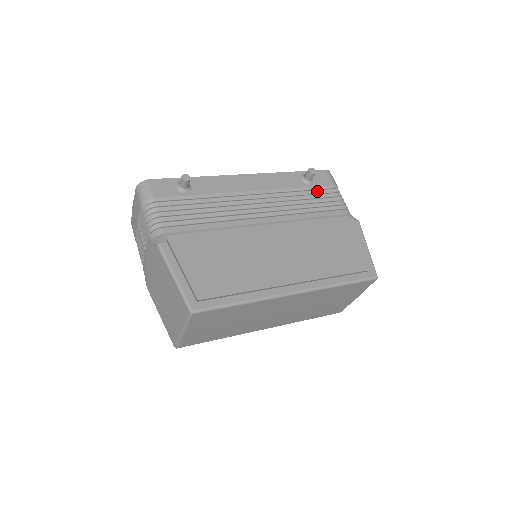
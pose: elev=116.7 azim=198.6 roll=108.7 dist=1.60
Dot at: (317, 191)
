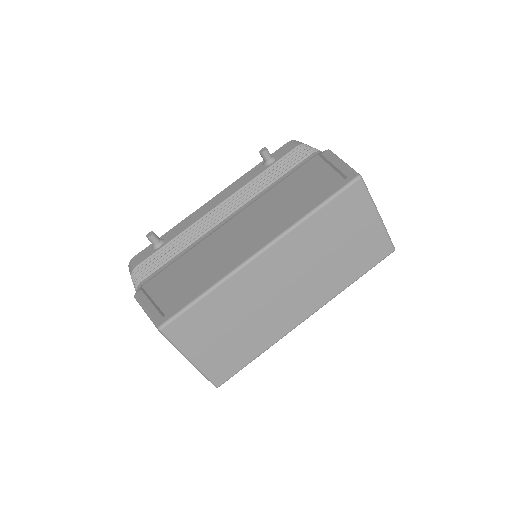
Dot at: (281, 162)
